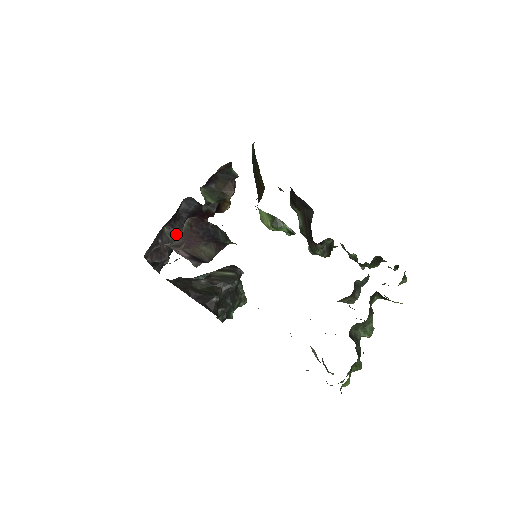
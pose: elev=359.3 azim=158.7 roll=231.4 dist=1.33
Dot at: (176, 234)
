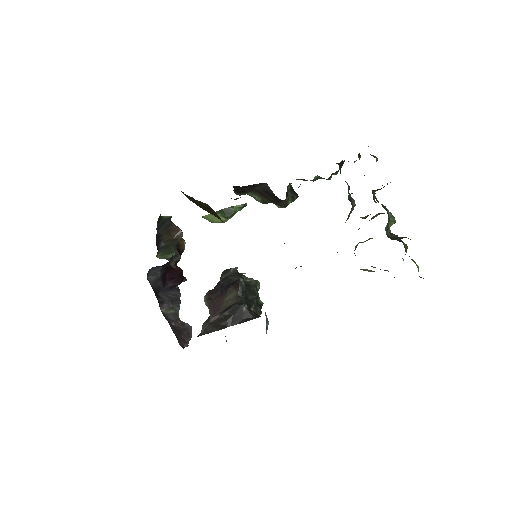
Dot at: (171, 303)
